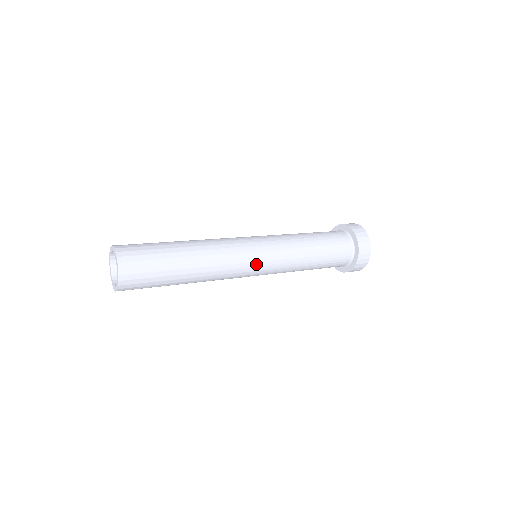
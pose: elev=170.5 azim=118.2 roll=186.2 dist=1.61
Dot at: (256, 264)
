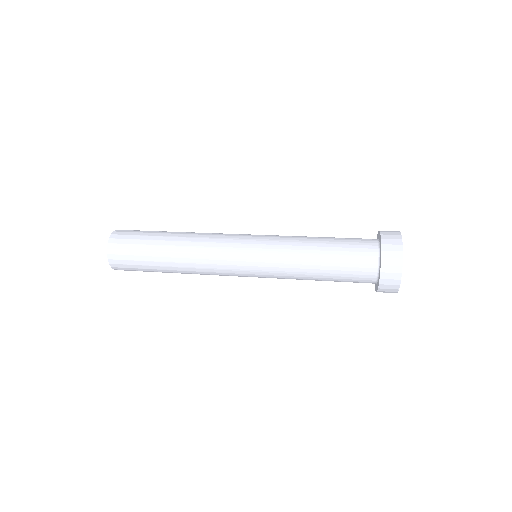
Dot at: (242, 246)
